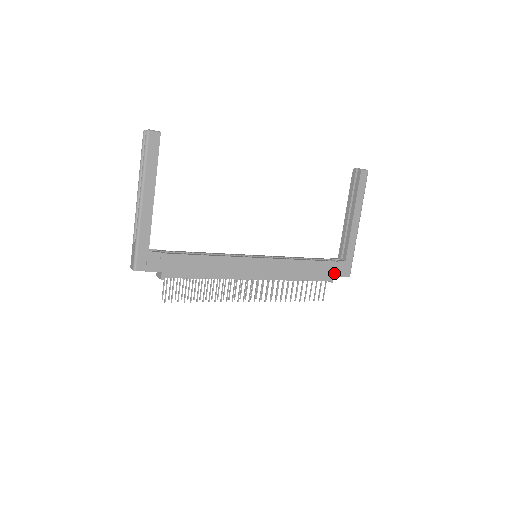
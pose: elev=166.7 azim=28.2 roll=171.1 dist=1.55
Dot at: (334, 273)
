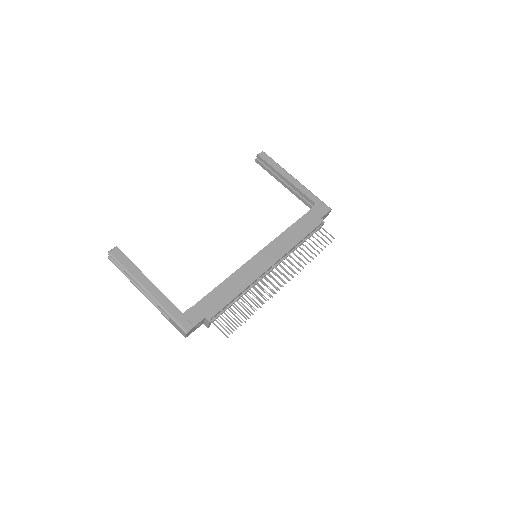
Dot at: (318, 217)
